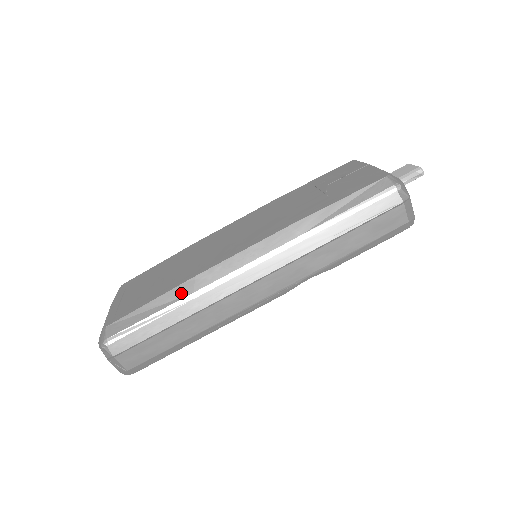
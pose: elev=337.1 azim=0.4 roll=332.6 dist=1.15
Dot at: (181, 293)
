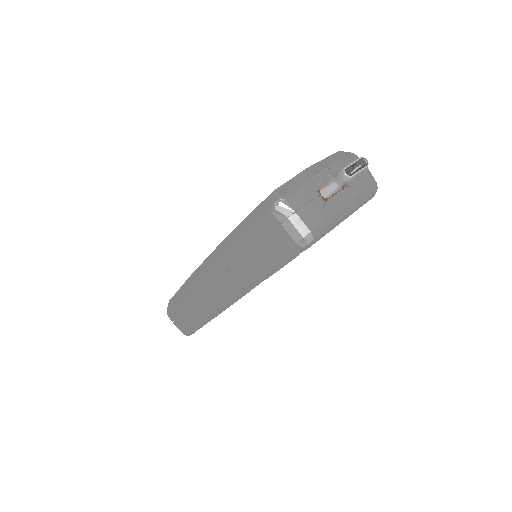
Dot at: (186, 286)
